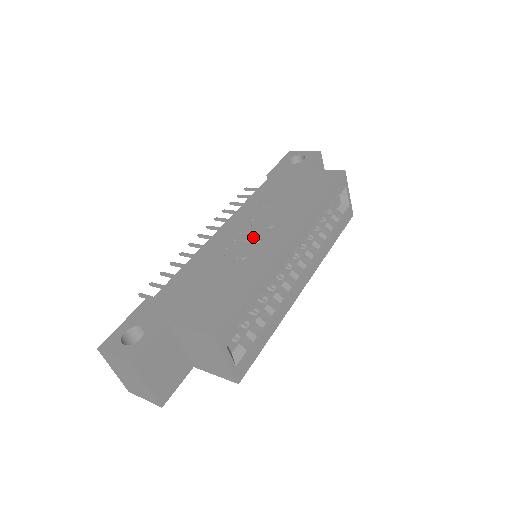
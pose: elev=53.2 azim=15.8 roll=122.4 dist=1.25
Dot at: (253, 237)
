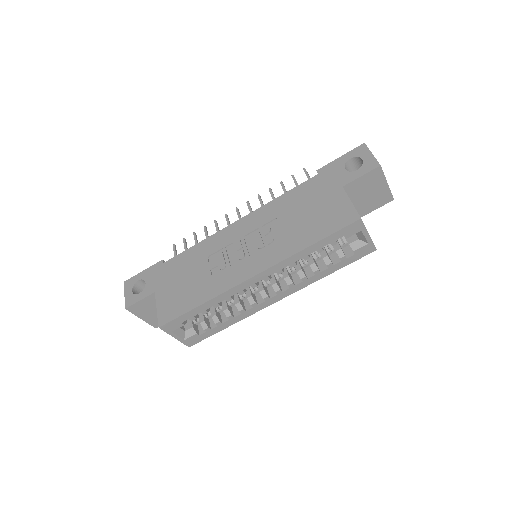
Dot at: (241, 251)
